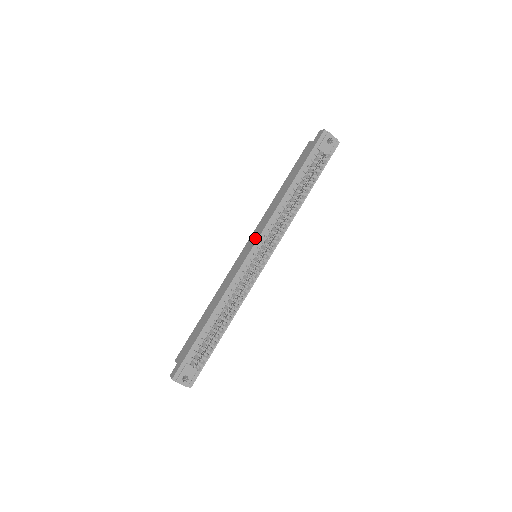
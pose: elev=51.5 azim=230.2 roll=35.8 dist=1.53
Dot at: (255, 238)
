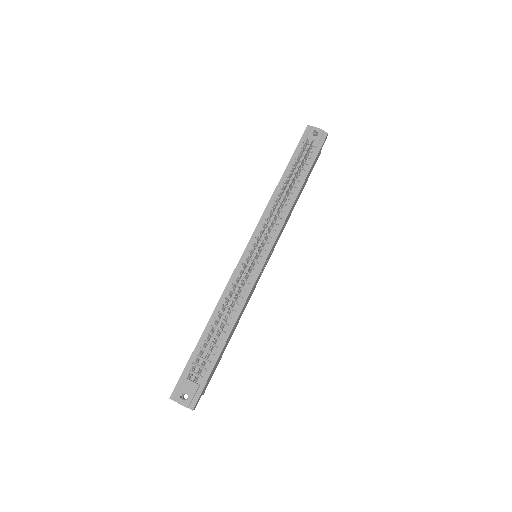
Dot at: occluded
